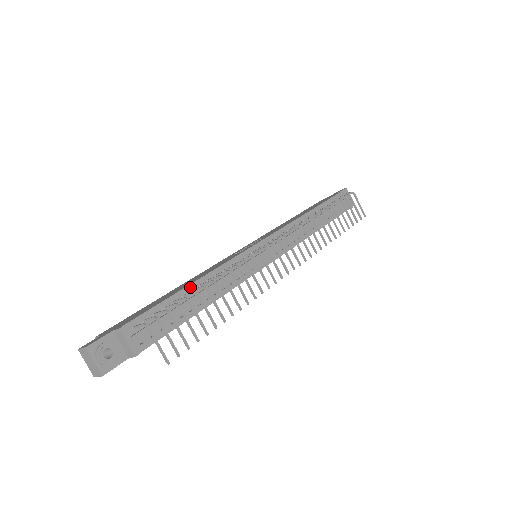
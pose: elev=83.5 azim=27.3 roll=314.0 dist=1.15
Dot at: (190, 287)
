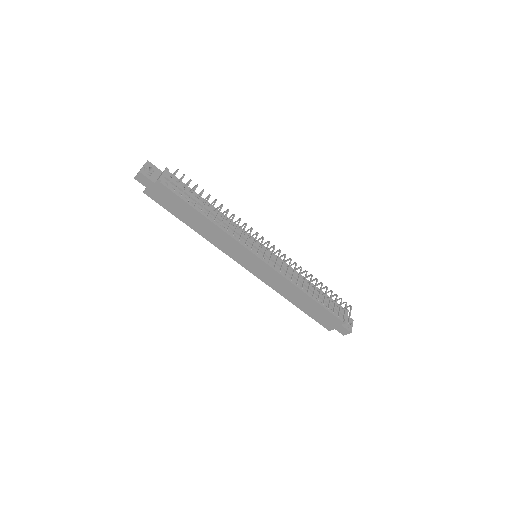
Dot at: (210, 204)
